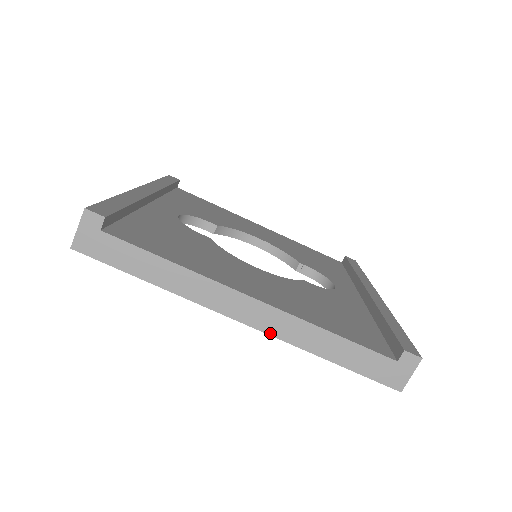
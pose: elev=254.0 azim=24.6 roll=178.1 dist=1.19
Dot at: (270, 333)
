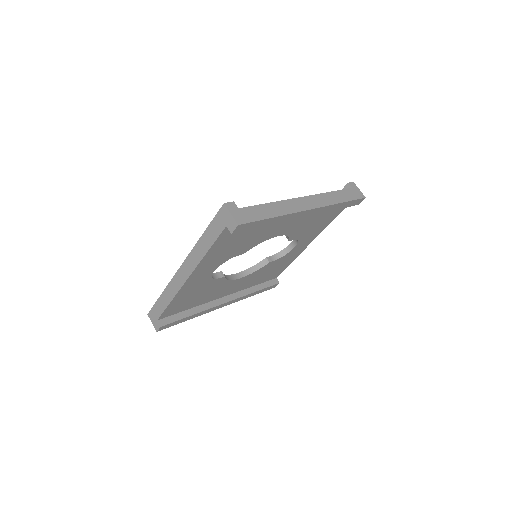
Dot at: (321, 206)
